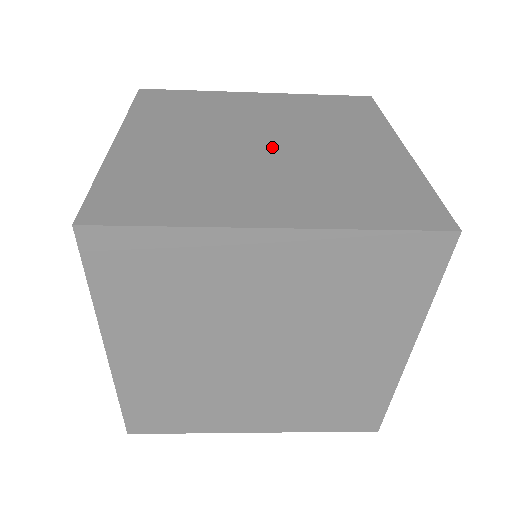
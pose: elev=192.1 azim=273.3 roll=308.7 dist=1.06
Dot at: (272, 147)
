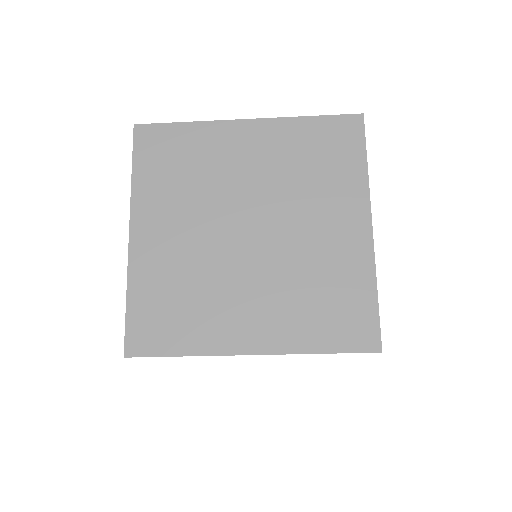
Dot at: (256, 237)
